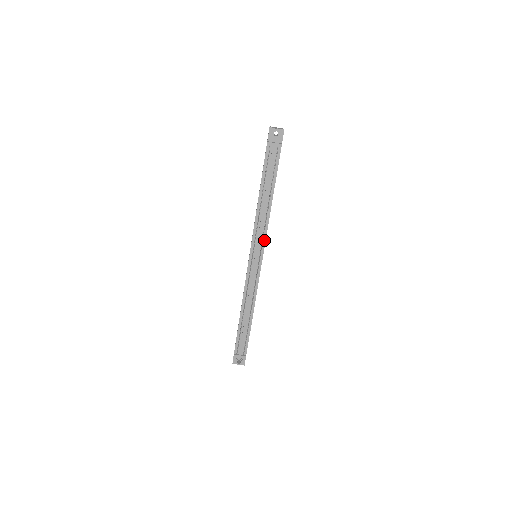
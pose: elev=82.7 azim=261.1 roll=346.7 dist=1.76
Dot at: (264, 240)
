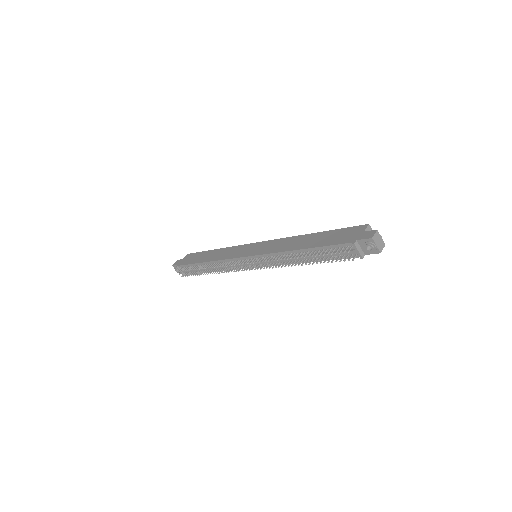
Dot at: (270, 265)
